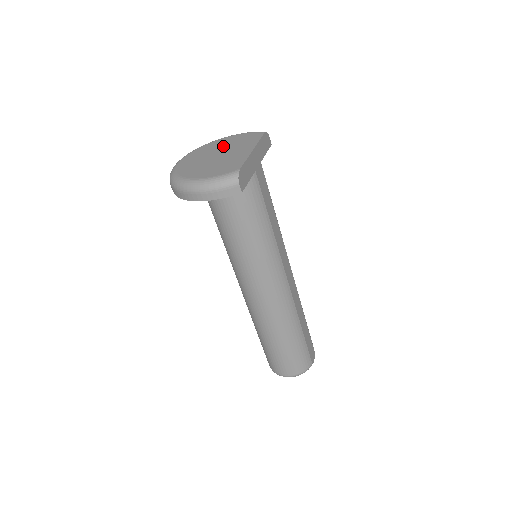
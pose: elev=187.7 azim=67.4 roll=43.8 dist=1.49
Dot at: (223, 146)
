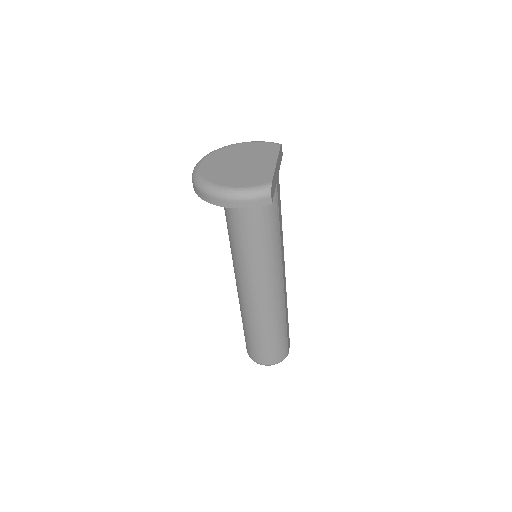
Dot at: (242, 153)
